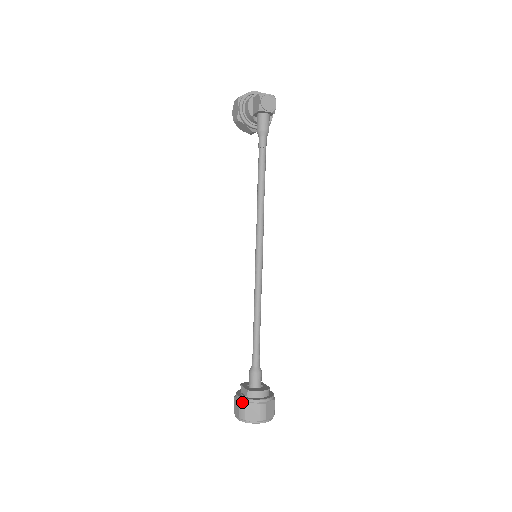
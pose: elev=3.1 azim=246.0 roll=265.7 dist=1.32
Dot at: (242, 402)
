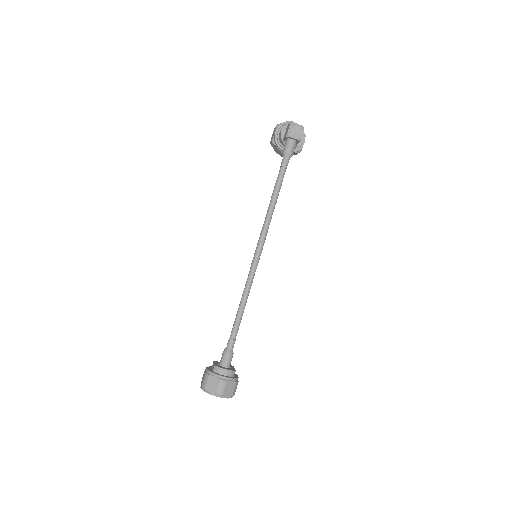
Dot at: (207, 373)
